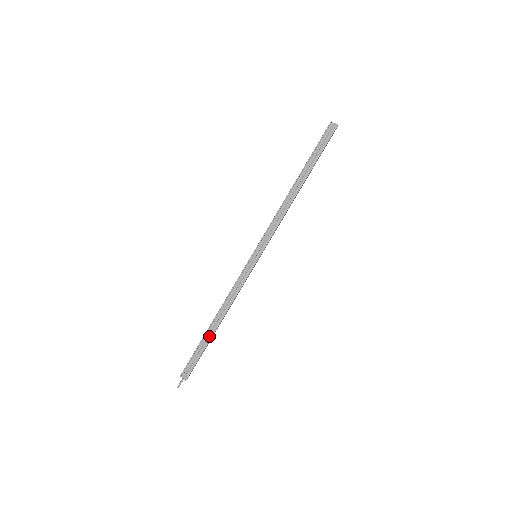
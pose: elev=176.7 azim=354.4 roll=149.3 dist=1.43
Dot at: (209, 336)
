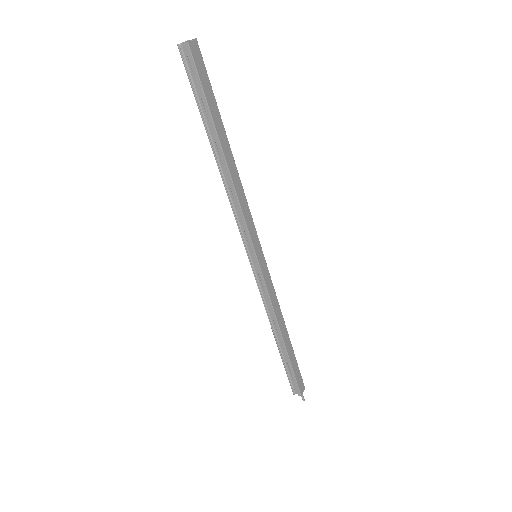
Dot at: (284, 353)
